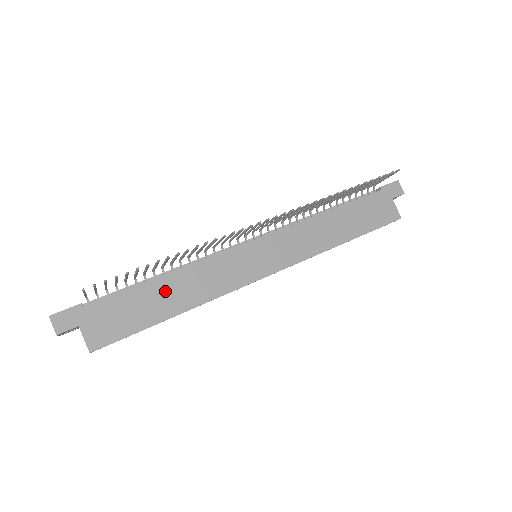
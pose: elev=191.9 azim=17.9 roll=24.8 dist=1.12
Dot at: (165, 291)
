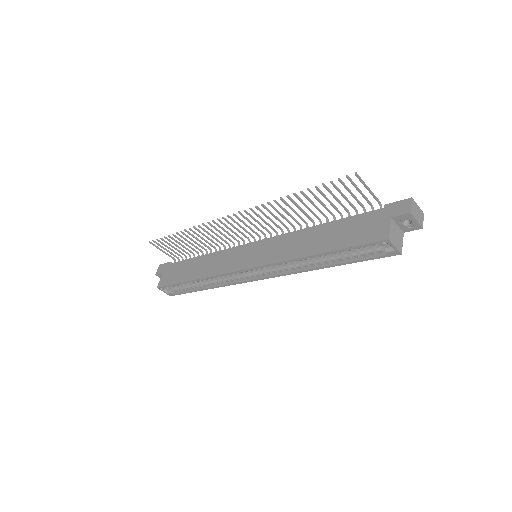
Dot at: (198, 264)
